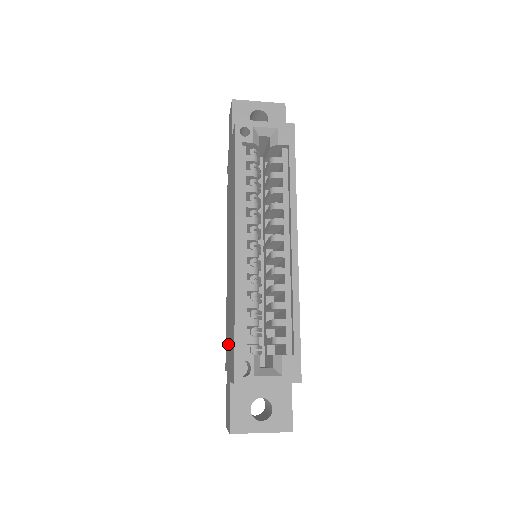
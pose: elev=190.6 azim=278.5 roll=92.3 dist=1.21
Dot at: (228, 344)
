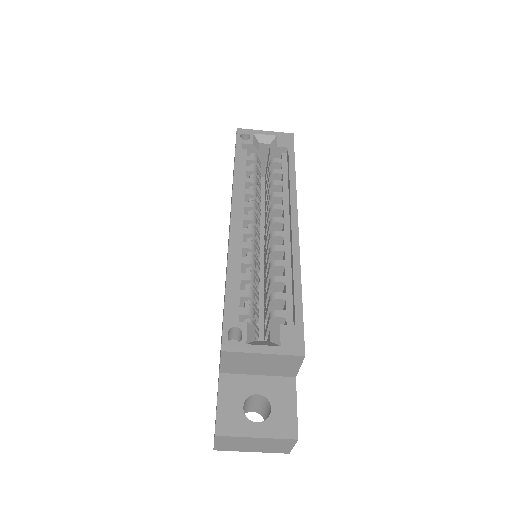
Dot at: occluded
